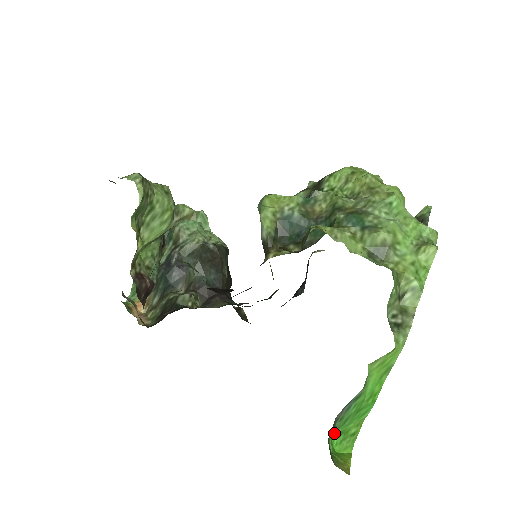
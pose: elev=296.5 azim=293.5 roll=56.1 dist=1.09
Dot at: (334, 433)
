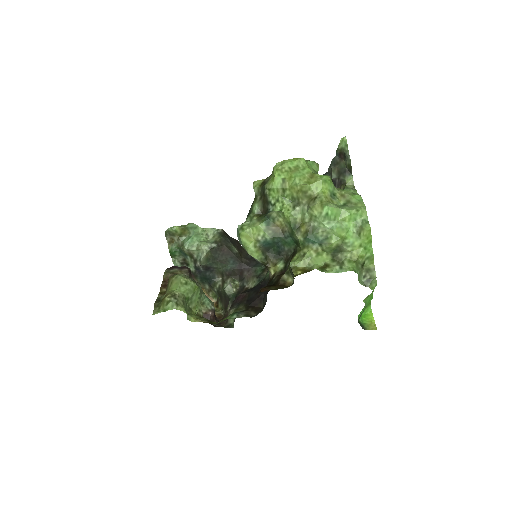
Dot at: (359, 314)
